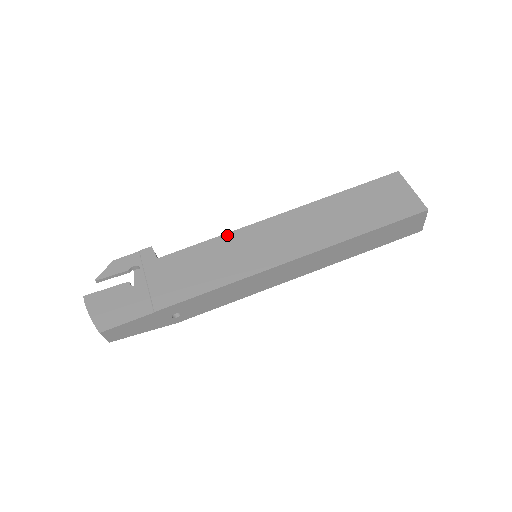
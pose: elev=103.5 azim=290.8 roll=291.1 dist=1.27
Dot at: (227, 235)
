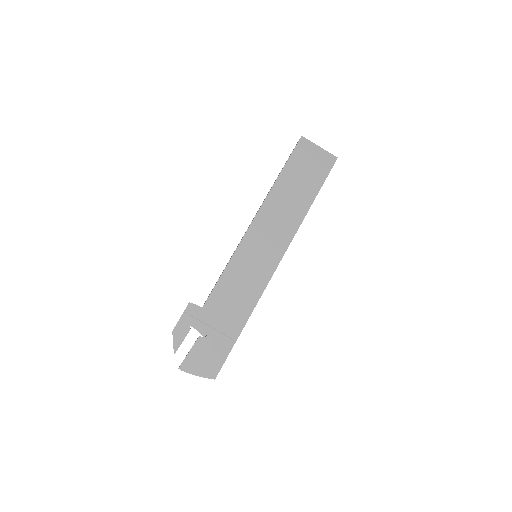
Dot at: (233, 258)
